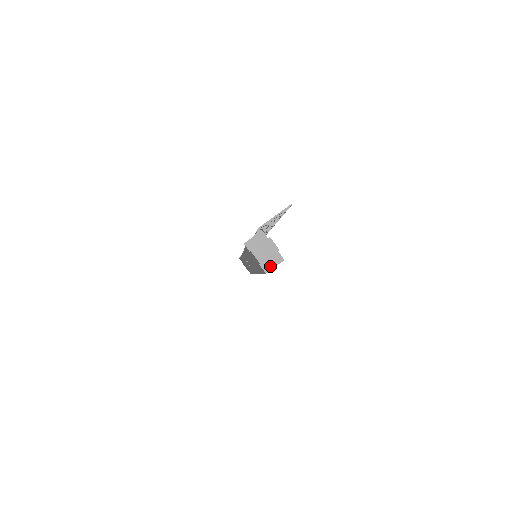
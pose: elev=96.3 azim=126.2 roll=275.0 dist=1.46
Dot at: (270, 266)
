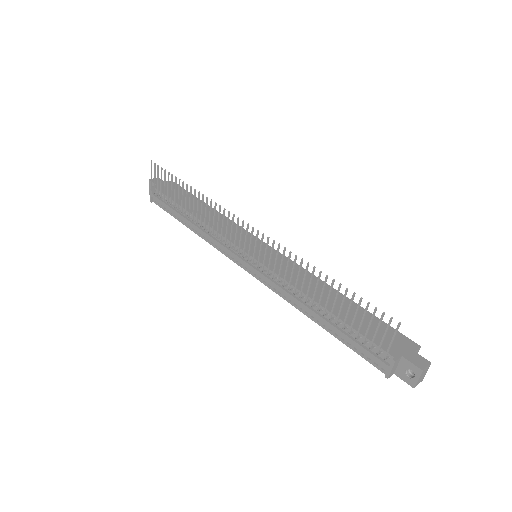
Dot at: occluded
